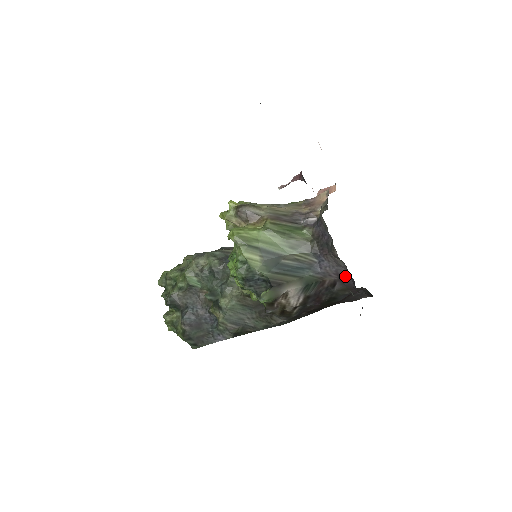
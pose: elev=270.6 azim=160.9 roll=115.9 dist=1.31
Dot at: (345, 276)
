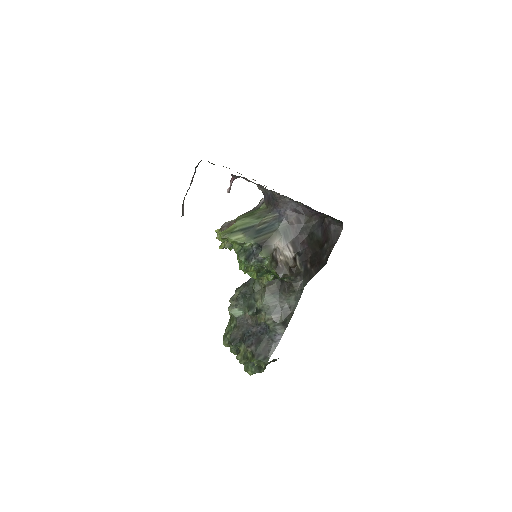
Dot at: (298, 208)
